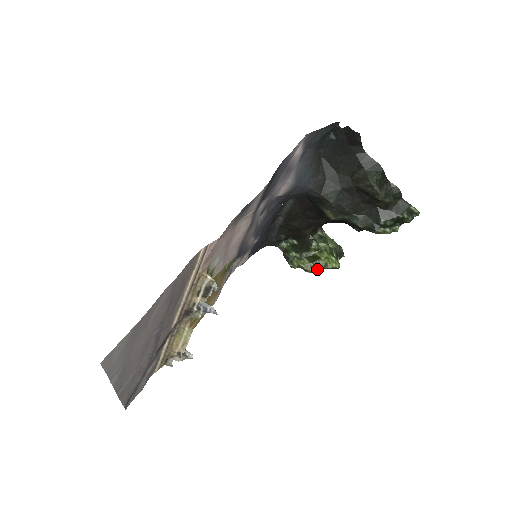
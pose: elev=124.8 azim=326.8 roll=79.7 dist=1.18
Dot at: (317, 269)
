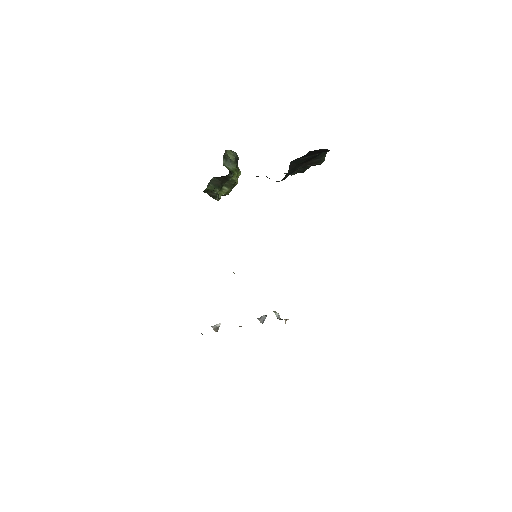
Dot at: occluded
